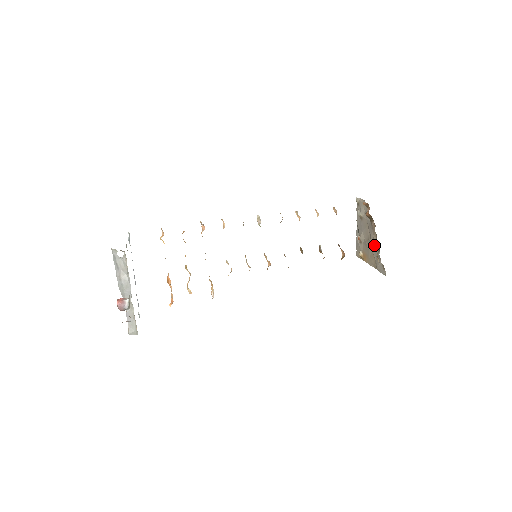
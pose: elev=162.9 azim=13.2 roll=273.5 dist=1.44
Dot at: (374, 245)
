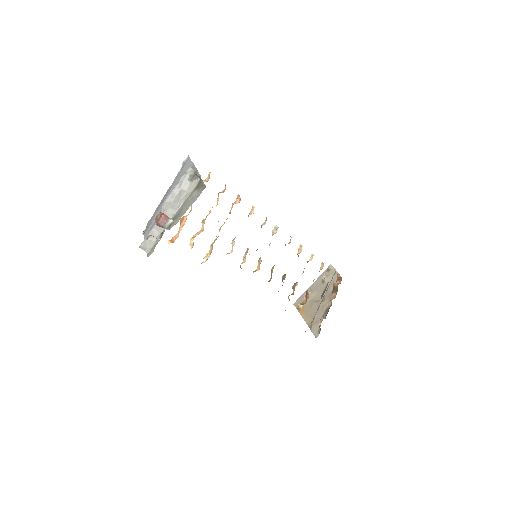
Dot at: (322, 310)
